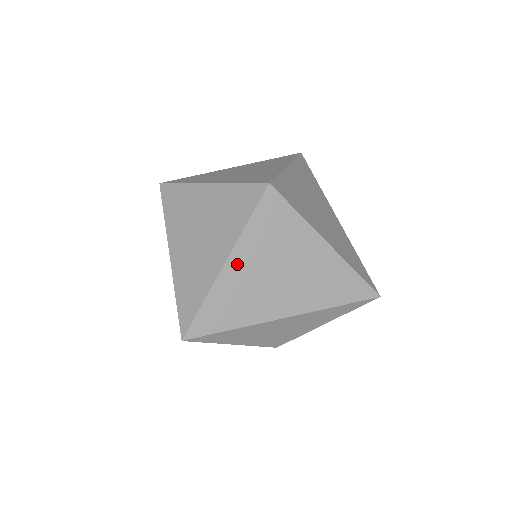
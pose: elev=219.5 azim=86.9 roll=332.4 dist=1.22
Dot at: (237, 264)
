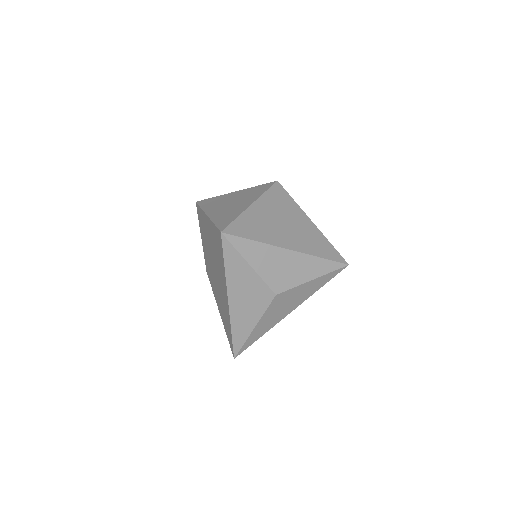
Dot at: (258, 208)
